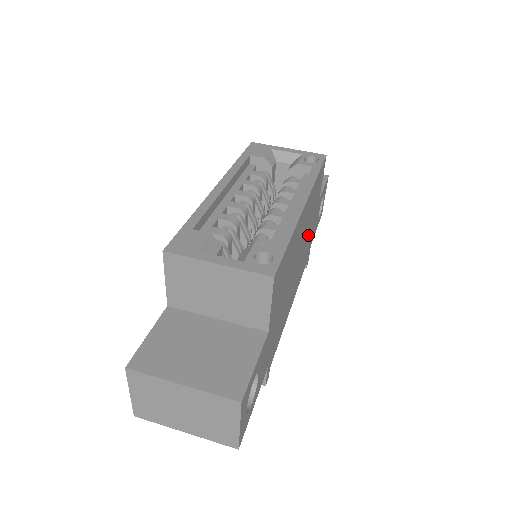
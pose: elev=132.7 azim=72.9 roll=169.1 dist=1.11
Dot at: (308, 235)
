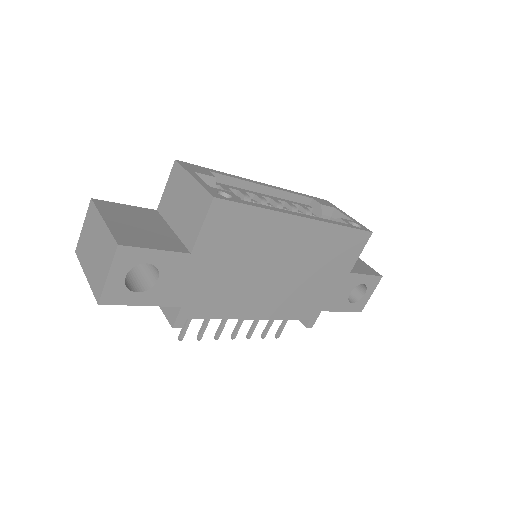
Dot at: (313, 280)
